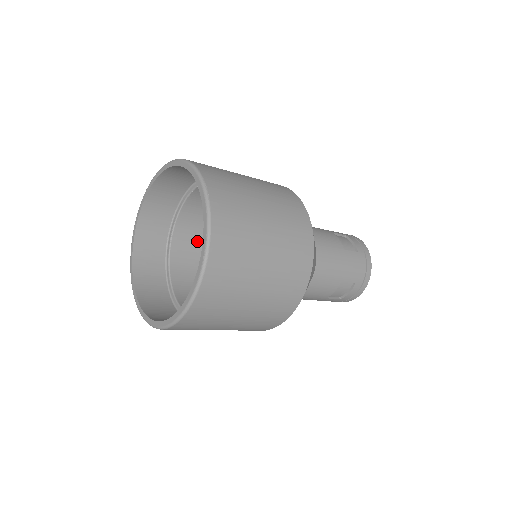
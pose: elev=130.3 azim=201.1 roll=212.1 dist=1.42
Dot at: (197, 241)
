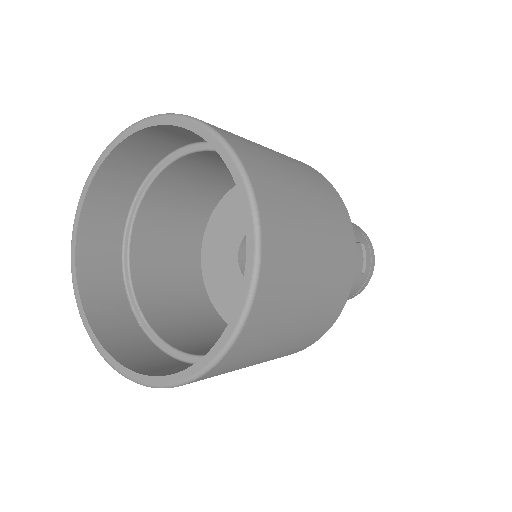
Dot at: (172, 306)
